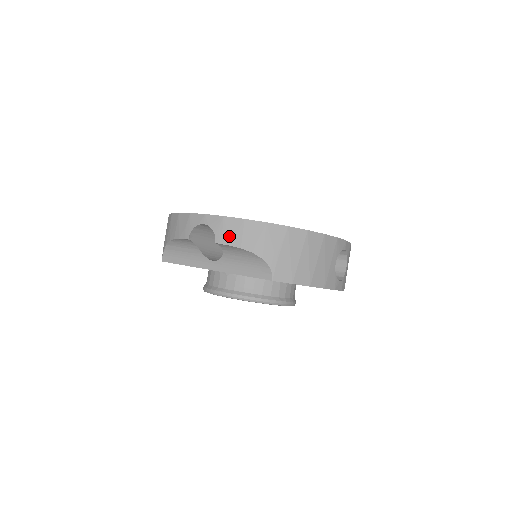
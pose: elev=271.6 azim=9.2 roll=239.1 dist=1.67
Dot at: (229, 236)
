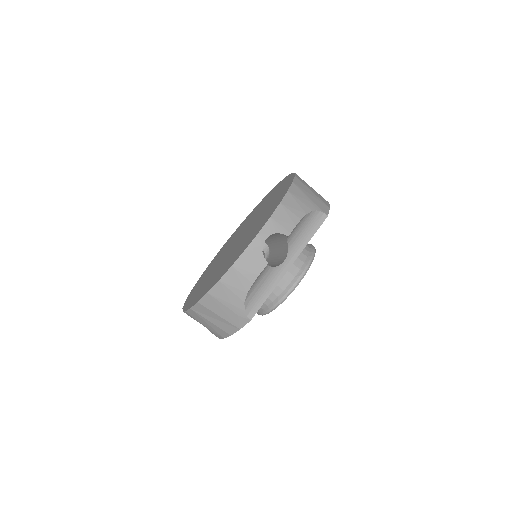
Dot at: (288, 222)
